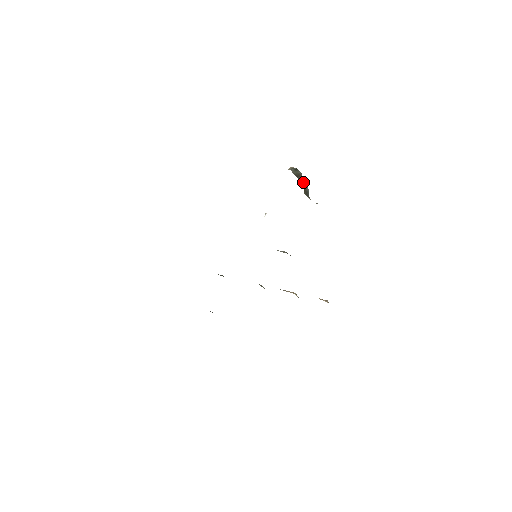
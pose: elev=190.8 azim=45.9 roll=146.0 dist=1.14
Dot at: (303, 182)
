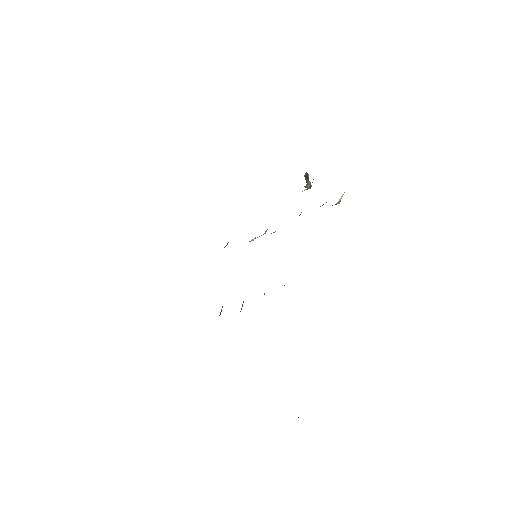
Dot at: (308, 179)
